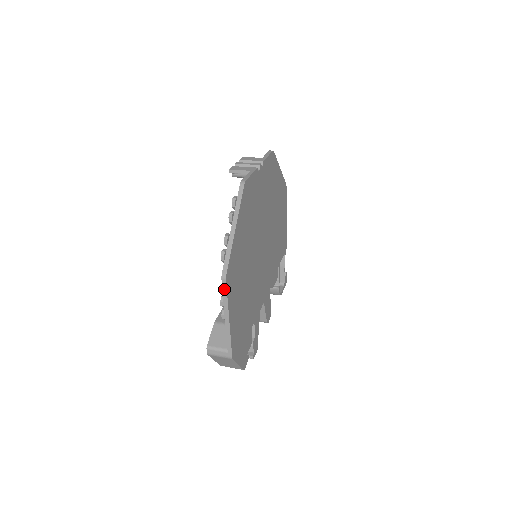
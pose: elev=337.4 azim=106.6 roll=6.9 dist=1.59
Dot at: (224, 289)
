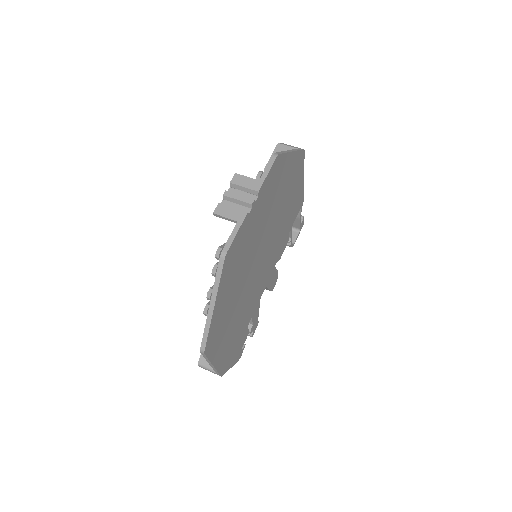
Dot at: (204, 356)
